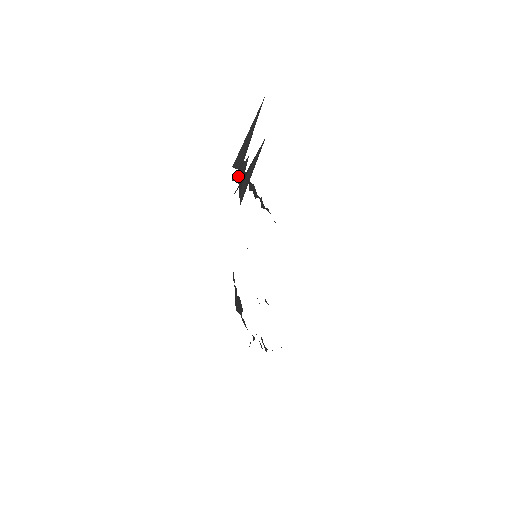
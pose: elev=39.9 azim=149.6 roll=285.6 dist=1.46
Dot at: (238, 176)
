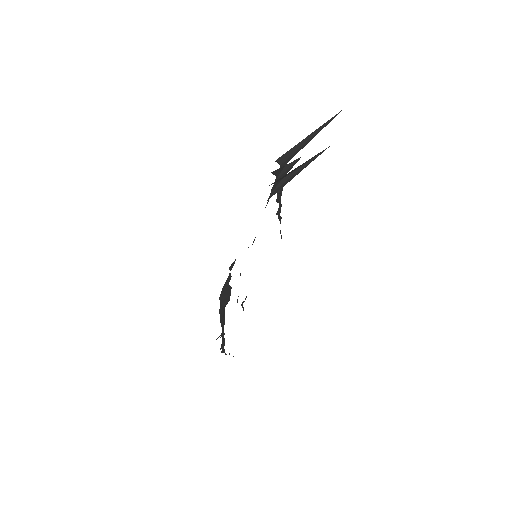
Dot at: (279, 171)
